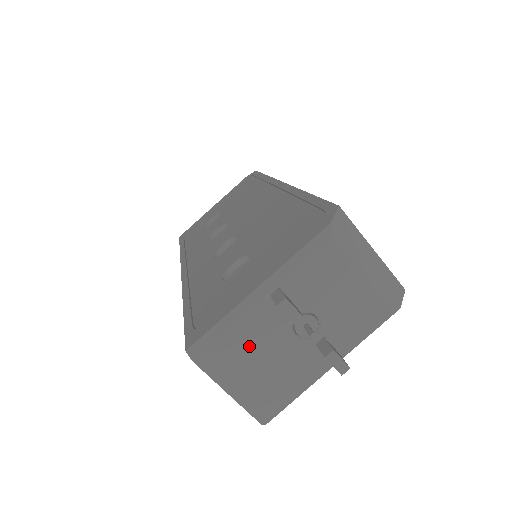
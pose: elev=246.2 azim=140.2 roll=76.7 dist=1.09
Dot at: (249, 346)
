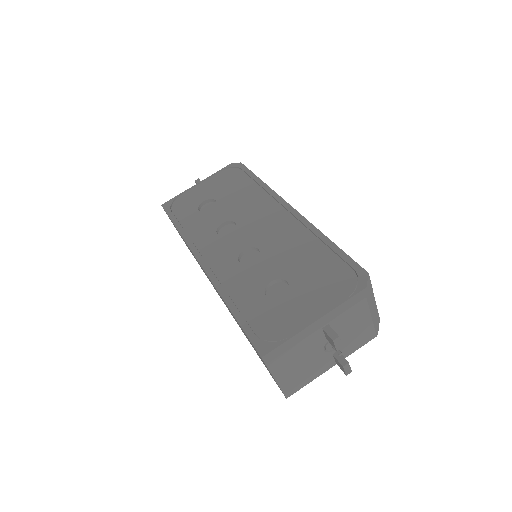
Dot at: (299, 356)
